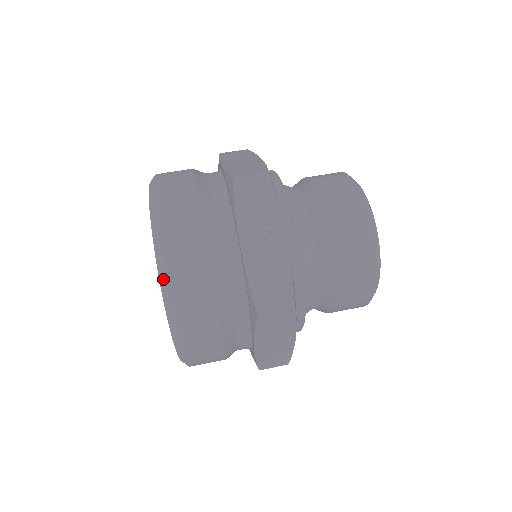
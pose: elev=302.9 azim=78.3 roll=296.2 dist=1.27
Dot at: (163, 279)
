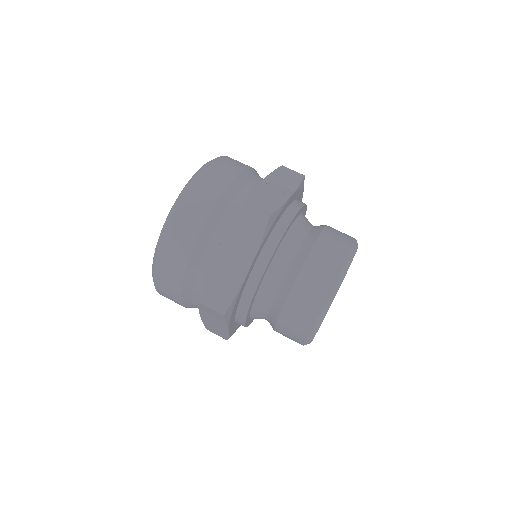
Dot at: (203, 167)
